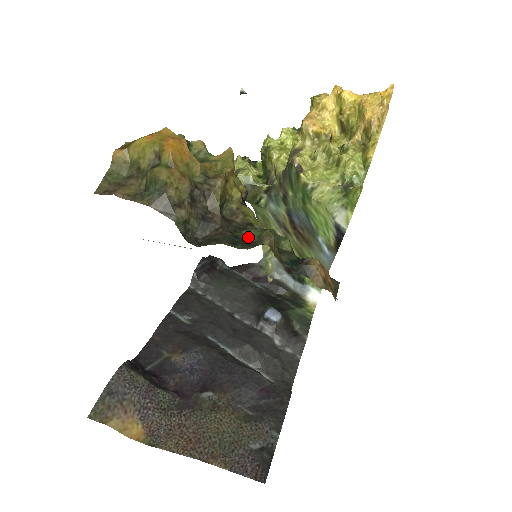
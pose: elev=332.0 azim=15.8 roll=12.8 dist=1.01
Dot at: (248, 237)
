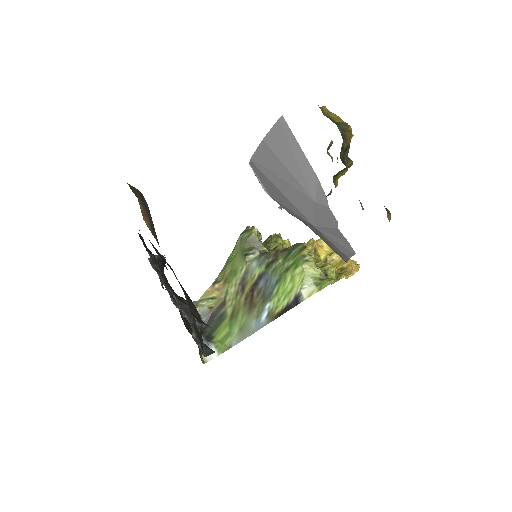
Dot at: occluded
